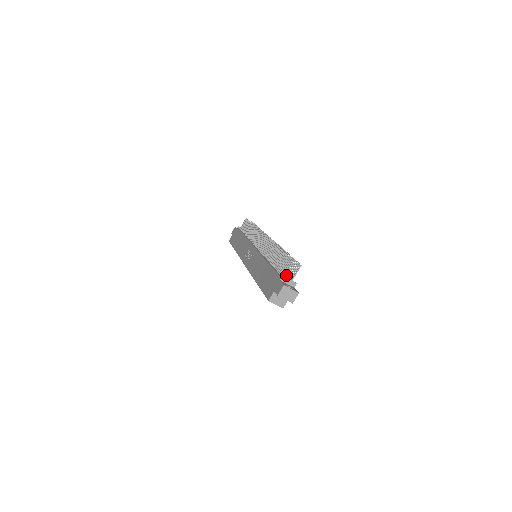
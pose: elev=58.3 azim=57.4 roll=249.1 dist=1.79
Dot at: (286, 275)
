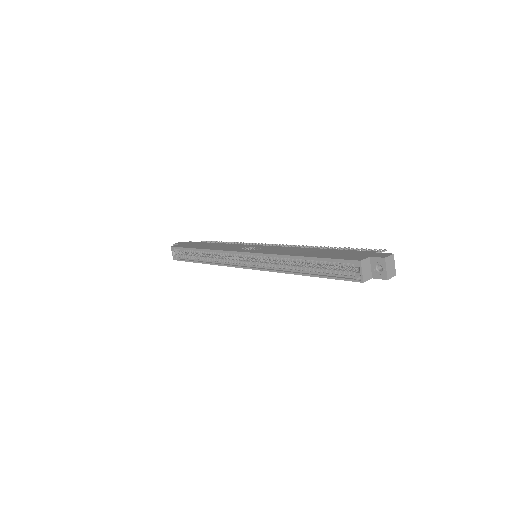
Dot at: occluded
